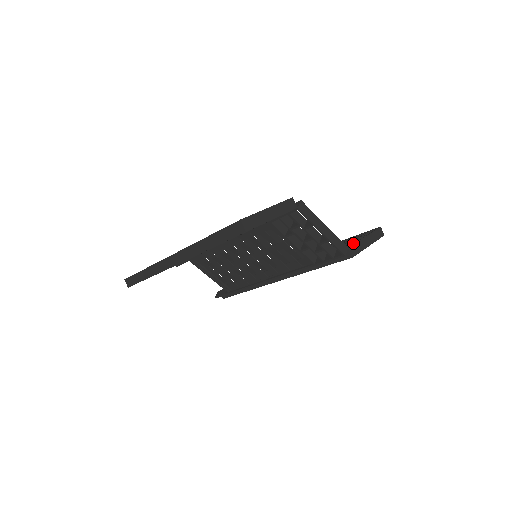
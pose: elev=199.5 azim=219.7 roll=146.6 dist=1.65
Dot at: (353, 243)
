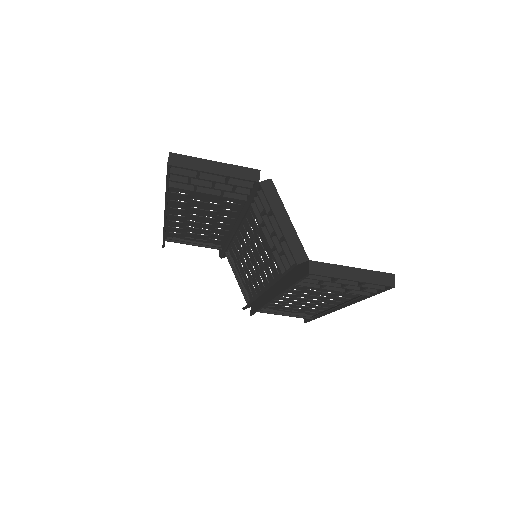
Dot at: occluded
